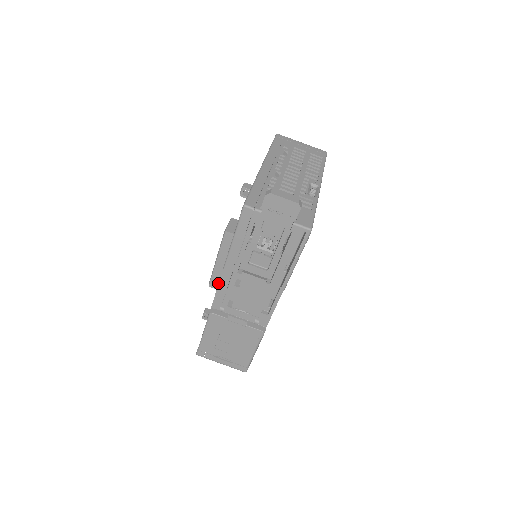
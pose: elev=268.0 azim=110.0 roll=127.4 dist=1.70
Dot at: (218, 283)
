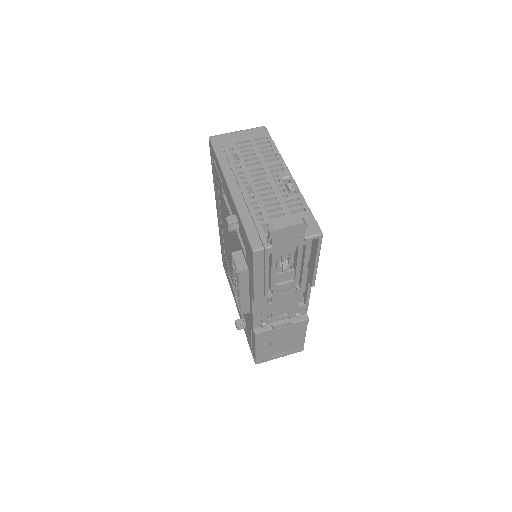
Dot at: (249, 308)
